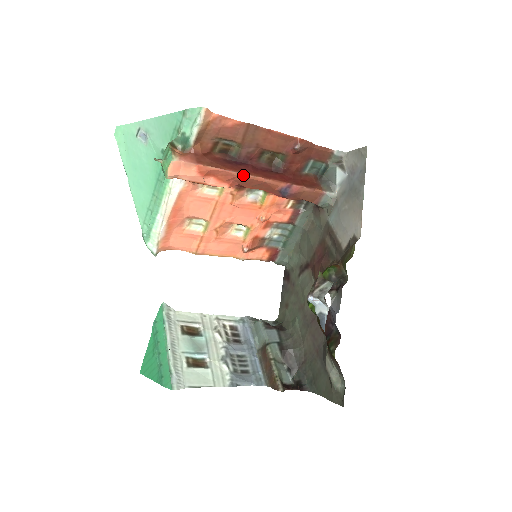
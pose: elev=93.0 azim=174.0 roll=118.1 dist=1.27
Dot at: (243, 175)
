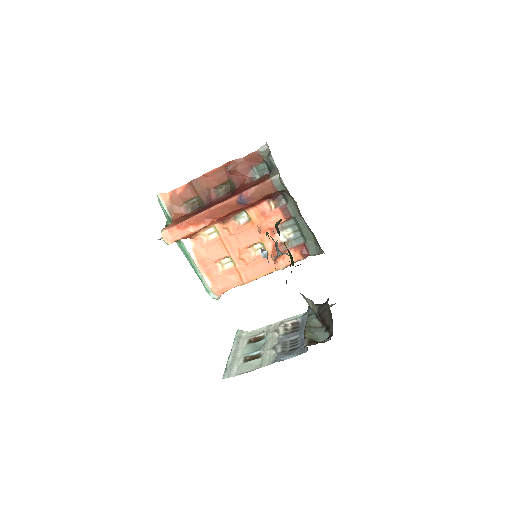
Dot at: (205, 211)
